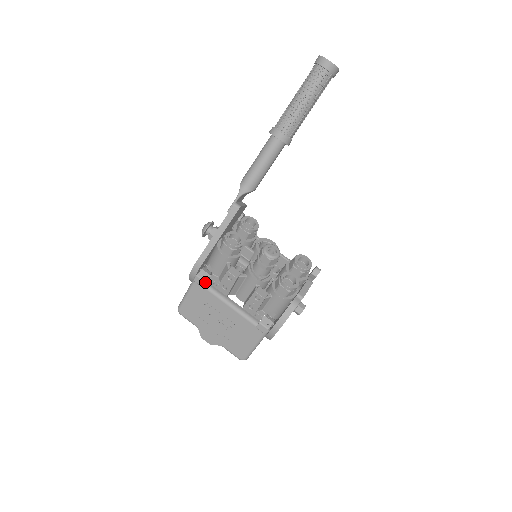
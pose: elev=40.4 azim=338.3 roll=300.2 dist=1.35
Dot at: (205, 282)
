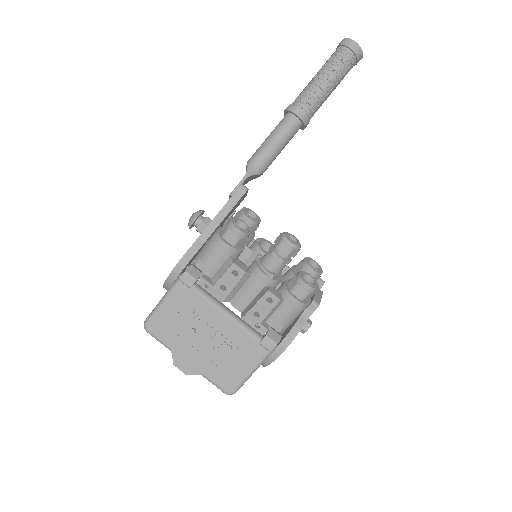
Dot at: (195, 281)
